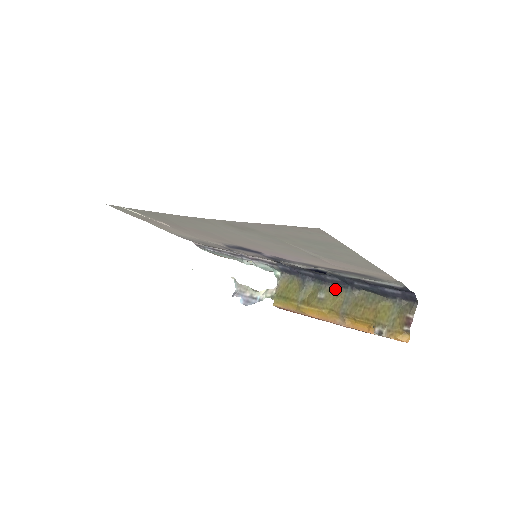
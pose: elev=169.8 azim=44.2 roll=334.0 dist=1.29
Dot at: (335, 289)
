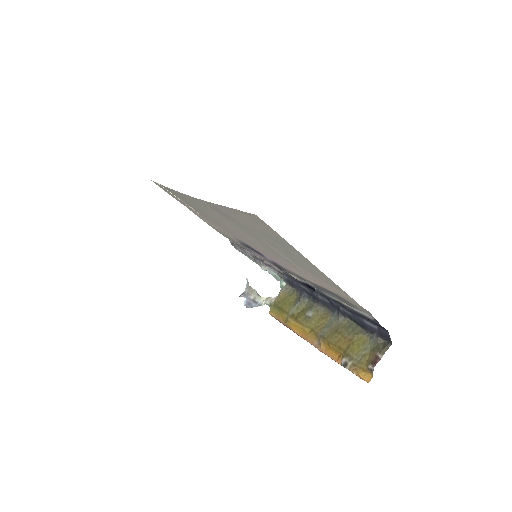
Dot at: (324, 311)
